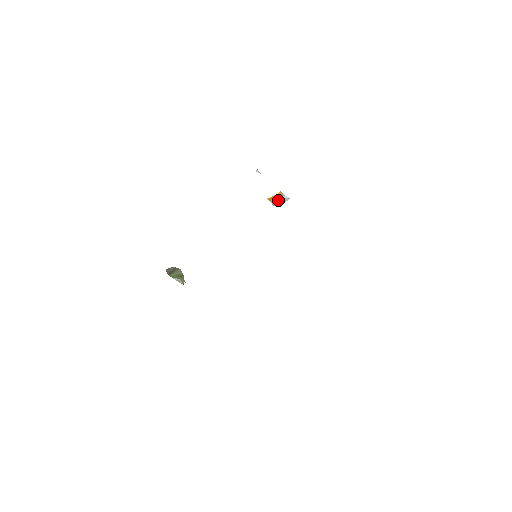
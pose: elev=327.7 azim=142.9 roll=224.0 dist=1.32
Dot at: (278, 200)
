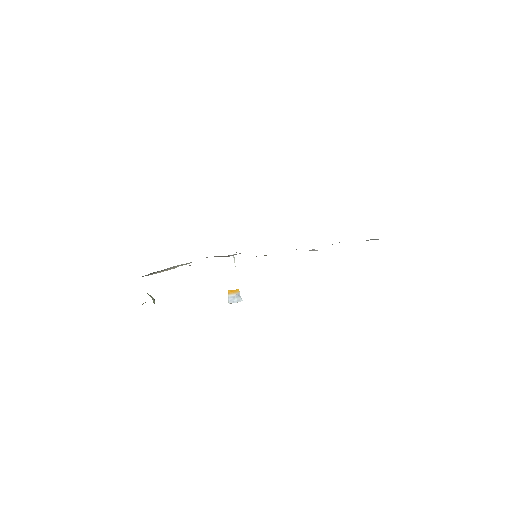
Dot at: (234, 297)
